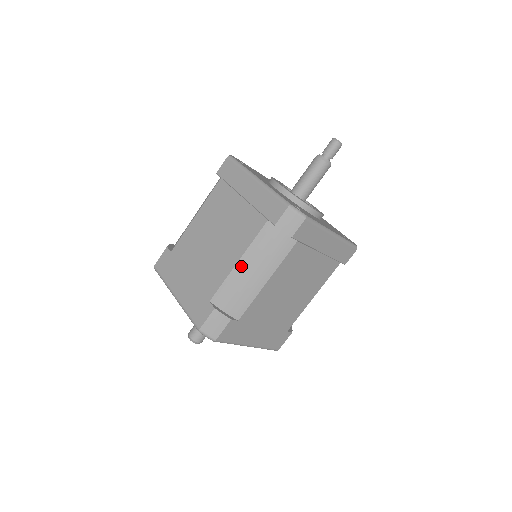
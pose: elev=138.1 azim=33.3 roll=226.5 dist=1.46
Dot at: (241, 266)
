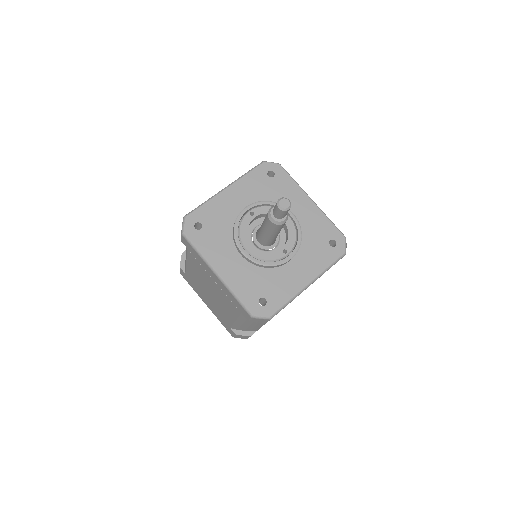
Dot at: (239, 323)
